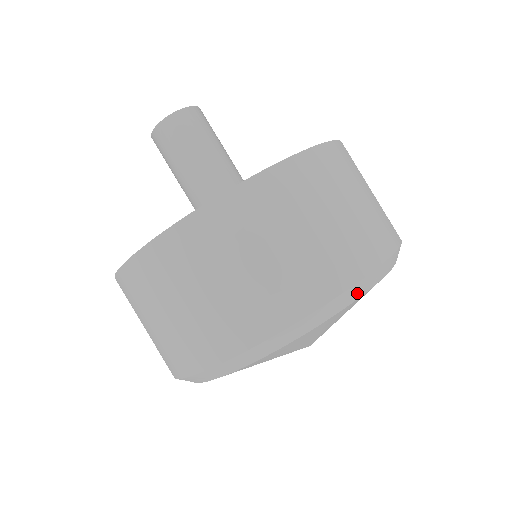
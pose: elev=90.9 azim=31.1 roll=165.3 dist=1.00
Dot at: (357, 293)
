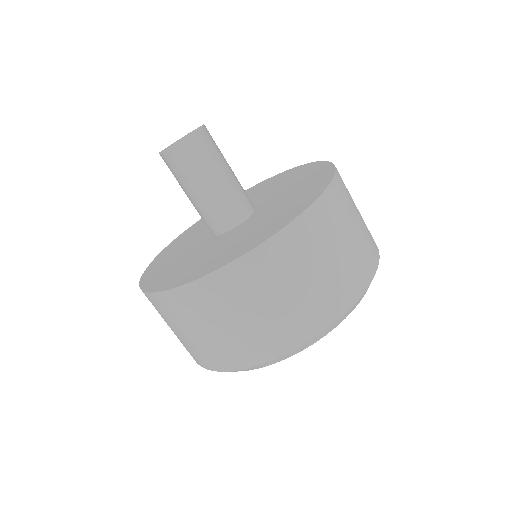
Dot at: (269, 364)
